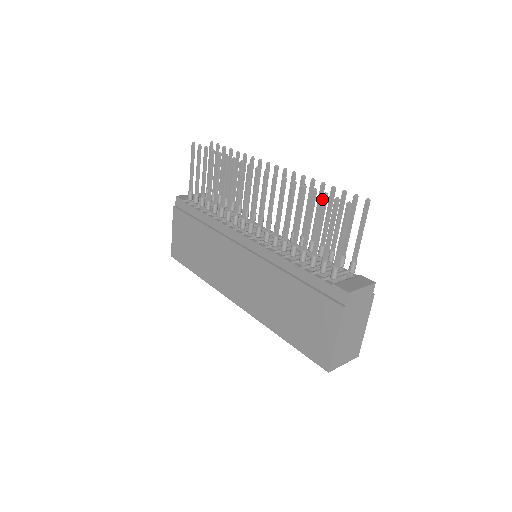
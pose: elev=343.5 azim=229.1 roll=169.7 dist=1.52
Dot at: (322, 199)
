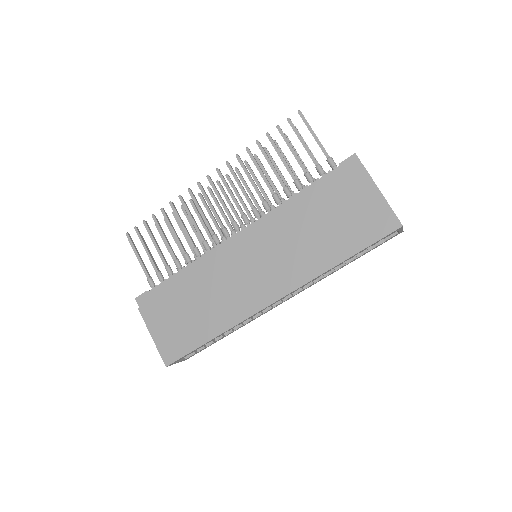
Dot at: occluded
